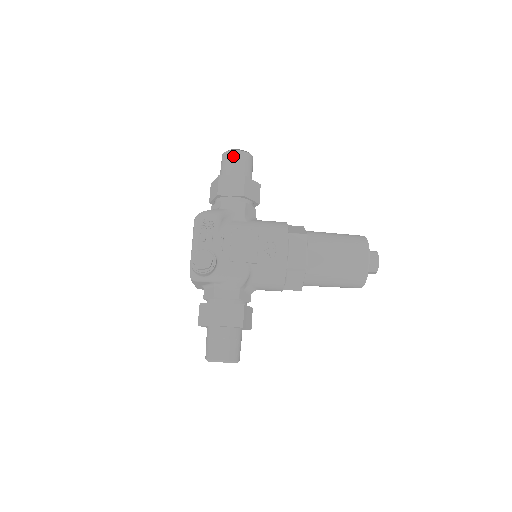
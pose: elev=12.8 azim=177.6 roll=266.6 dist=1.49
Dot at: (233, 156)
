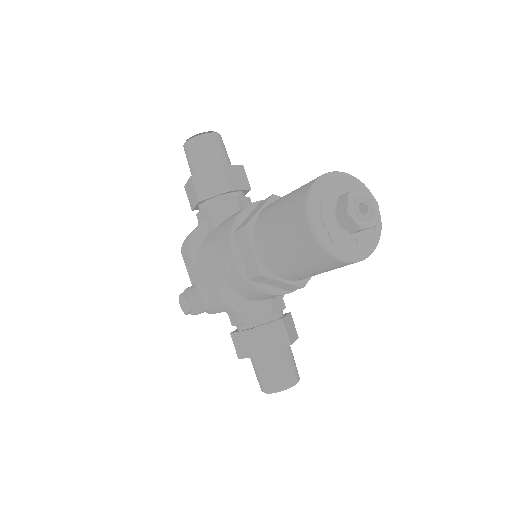
Dot at: (185, 153)
